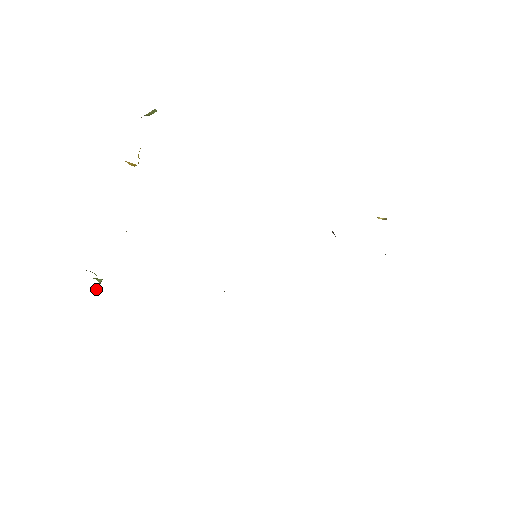
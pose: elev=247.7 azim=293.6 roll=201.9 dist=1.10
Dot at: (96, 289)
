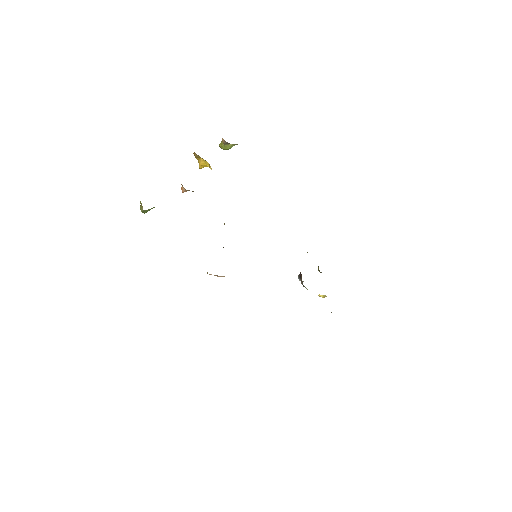
Dot at: occluded
